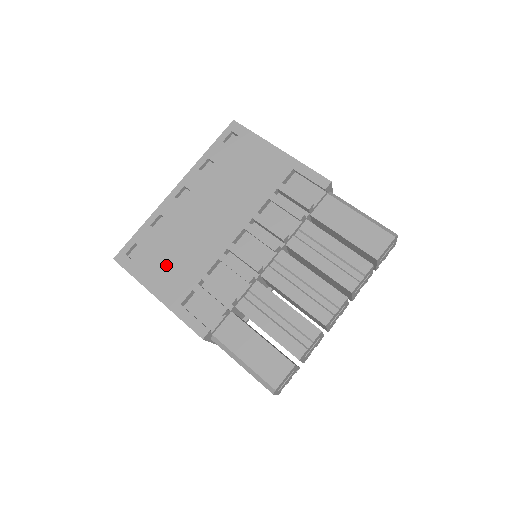
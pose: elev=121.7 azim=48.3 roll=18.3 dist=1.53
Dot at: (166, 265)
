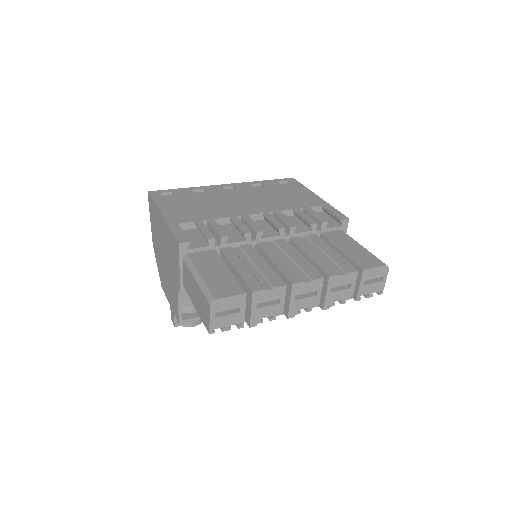
Dot at: (186, 206)
